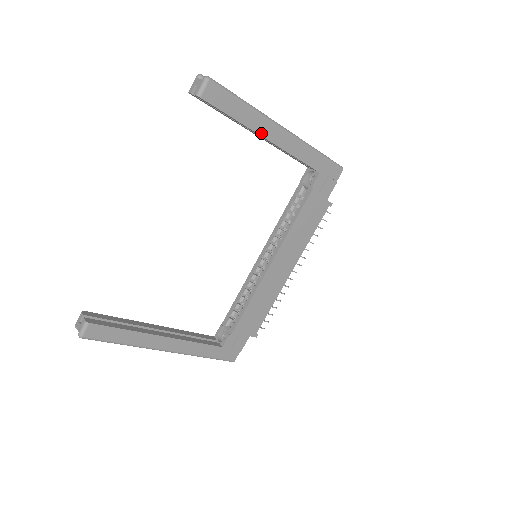
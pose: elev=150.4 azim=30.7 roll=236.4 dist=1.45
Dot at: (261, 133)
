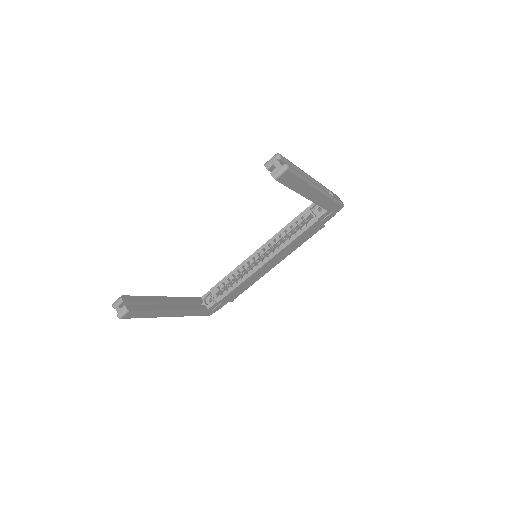
Dot at: (304, 194)
